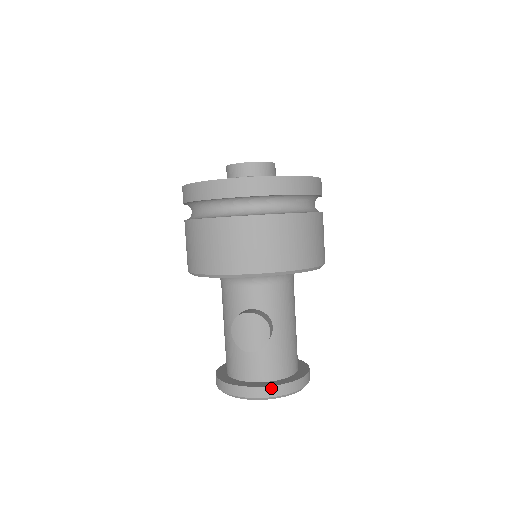
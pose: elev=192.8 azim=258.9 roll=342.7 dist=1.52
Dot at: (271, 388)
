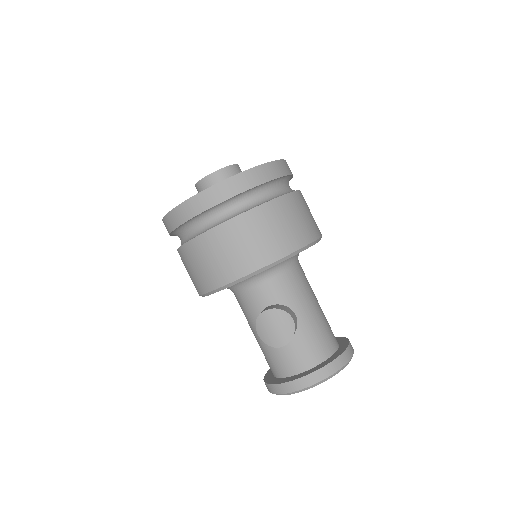
Dot at: (316, 373)
